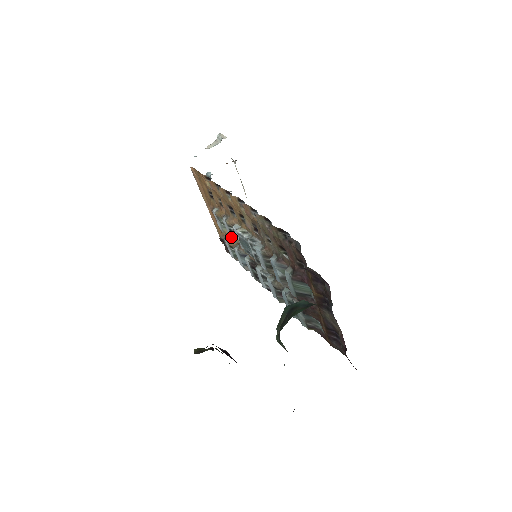
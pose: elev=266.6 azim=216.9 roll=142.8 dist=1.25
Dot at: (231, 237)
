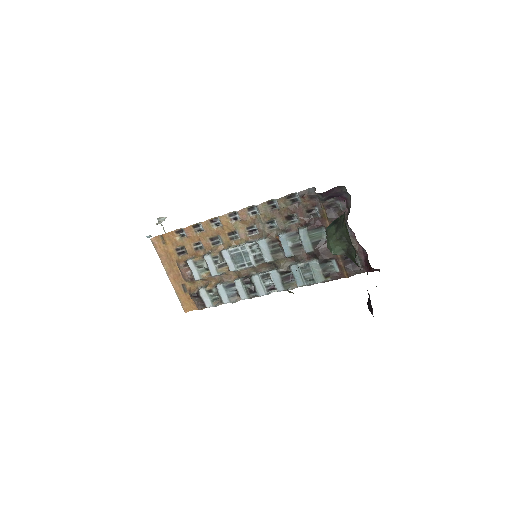
Dot at: (215, 272)
